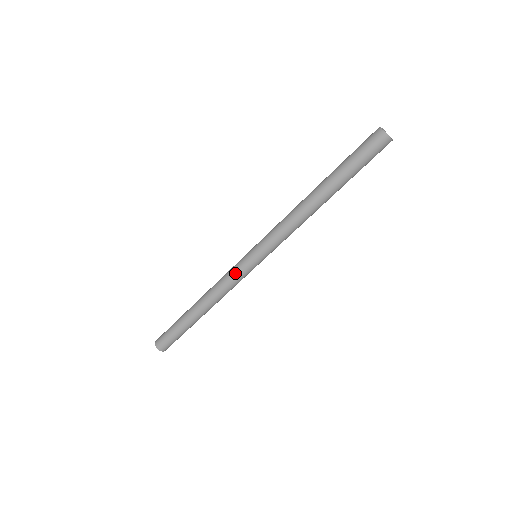
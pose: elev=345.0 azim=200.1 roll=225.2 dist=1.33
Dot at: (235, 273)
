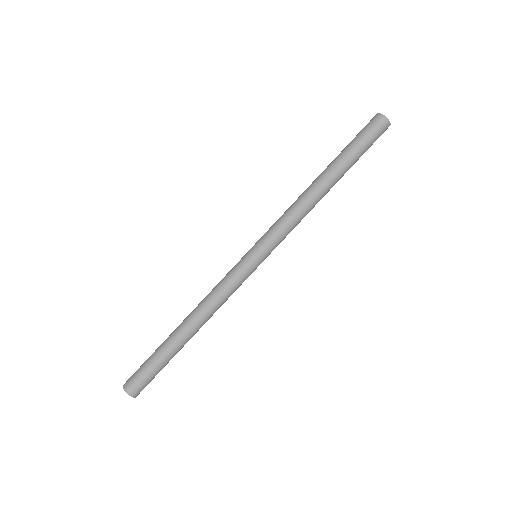
Dot at: (230, 272)
